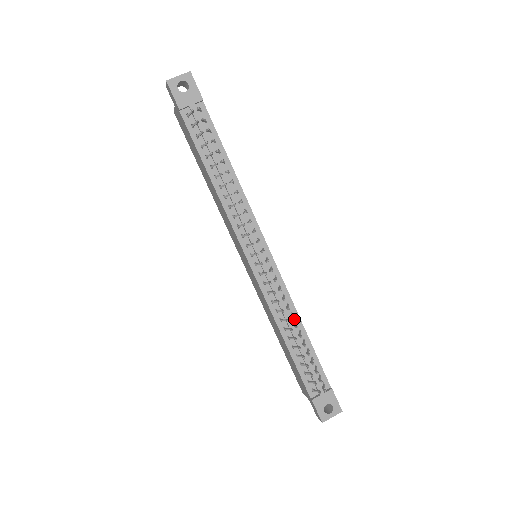
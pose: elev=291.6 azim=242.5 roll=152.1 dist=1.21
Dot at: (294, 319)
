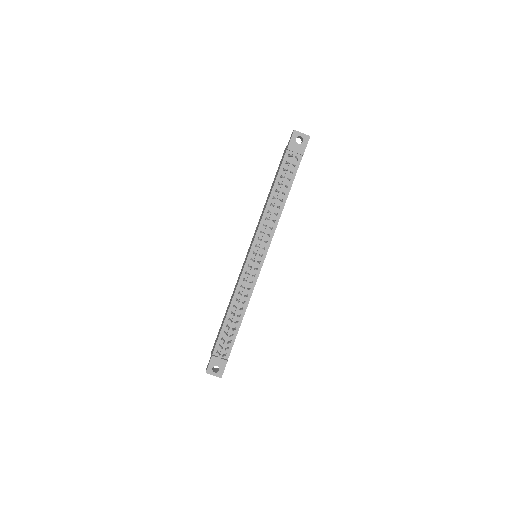
Dot at: (243, 306)
